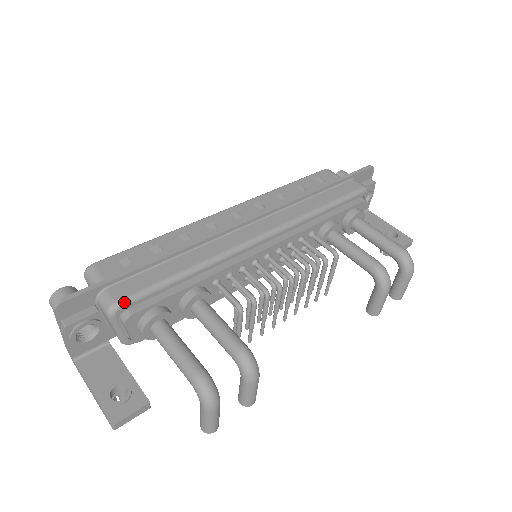
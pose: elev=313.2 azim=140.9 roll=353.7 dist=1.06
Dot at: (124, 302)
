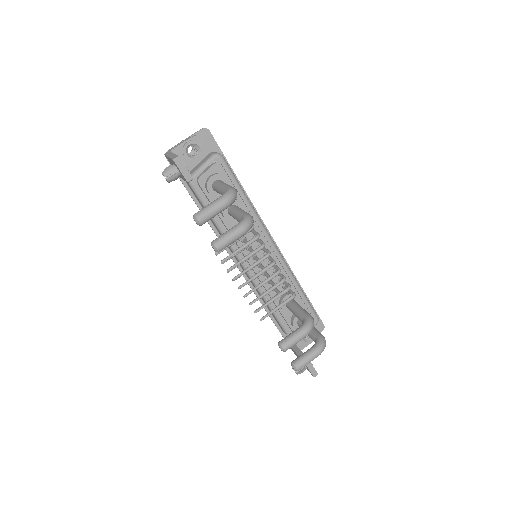
Dot at: (225, 160)
